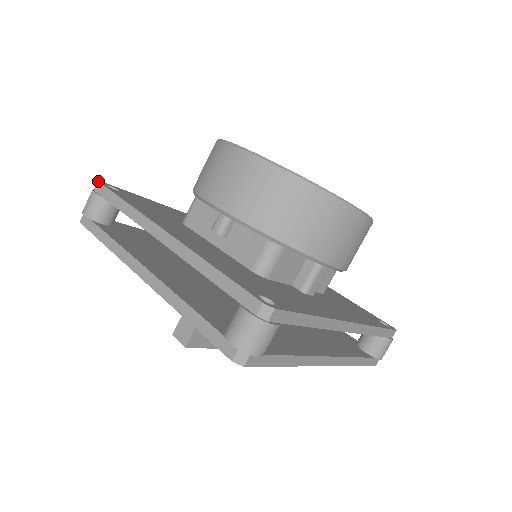
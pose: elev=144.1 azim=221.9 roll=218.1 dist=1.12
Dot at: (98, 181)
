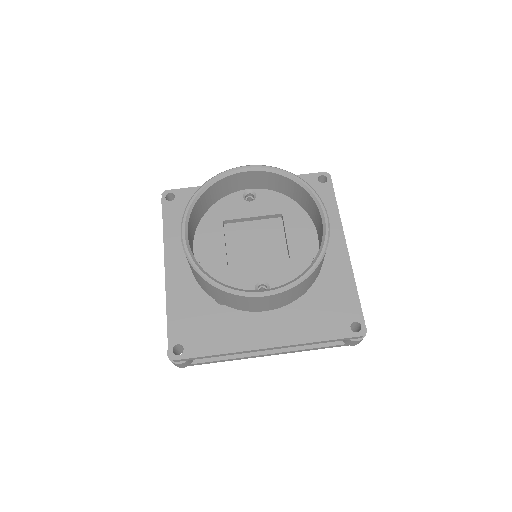
Dot at: occluded
